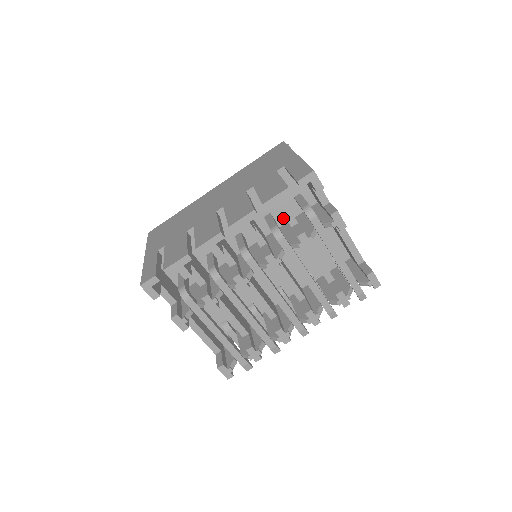
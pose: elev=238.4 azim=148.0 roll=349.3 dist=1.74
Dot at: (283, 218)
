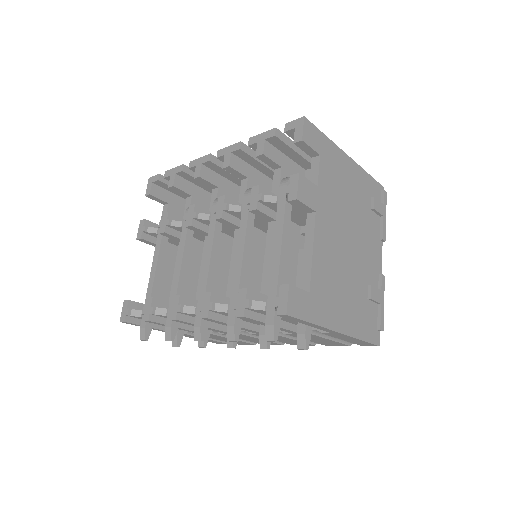
Dot at: occluded
